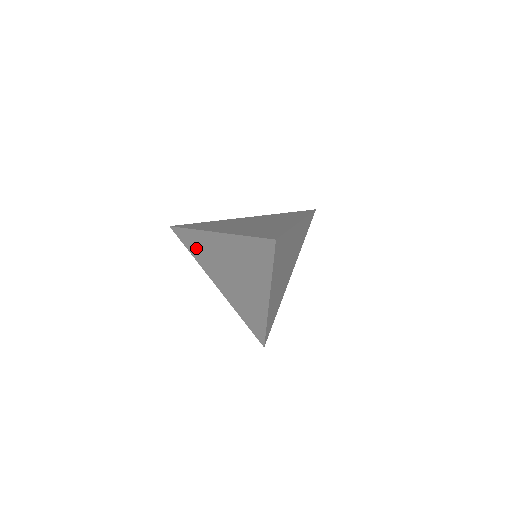
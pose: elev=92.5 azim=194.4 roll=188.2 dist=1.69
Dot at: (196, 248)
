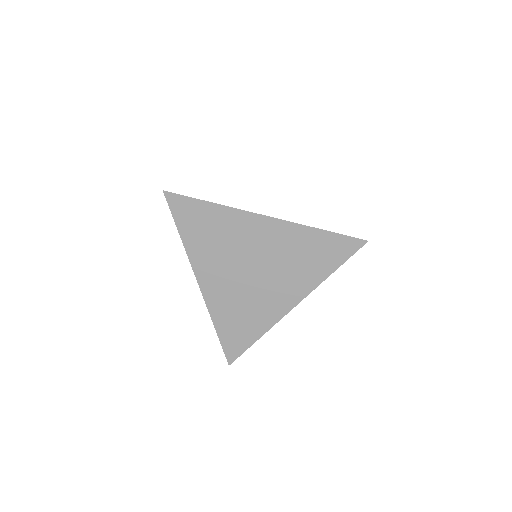
Dot at: (201, 229)
